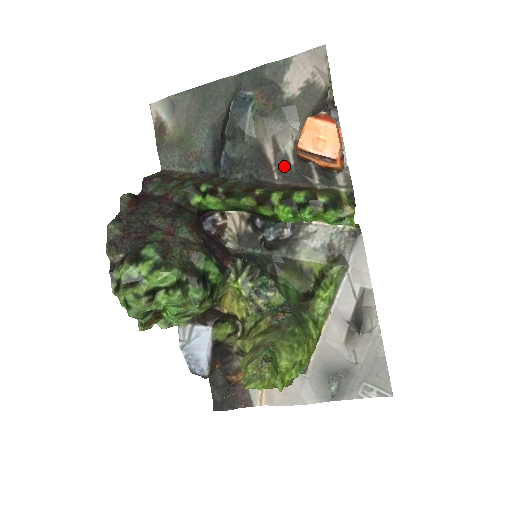
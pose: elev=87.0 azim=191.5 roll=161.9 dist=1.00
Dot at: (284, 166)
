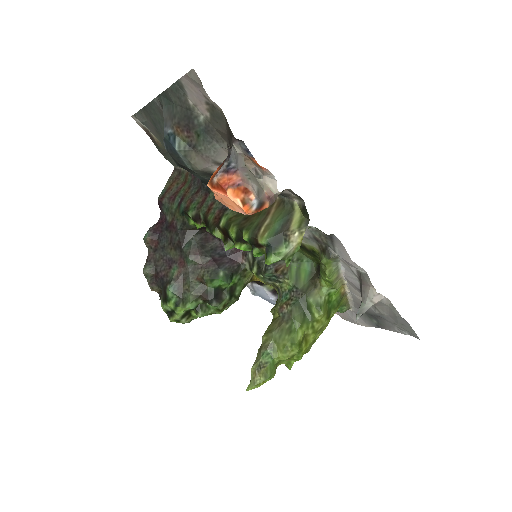
Dot at: occluded
